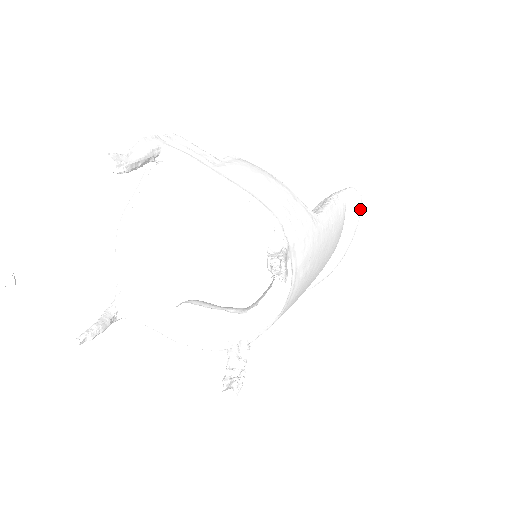
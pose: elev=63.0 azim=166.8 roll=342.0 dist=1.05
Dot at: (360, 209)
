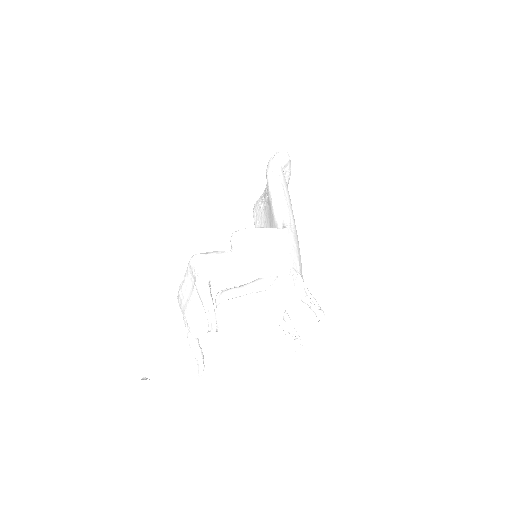
Dot at: (290, 162)
